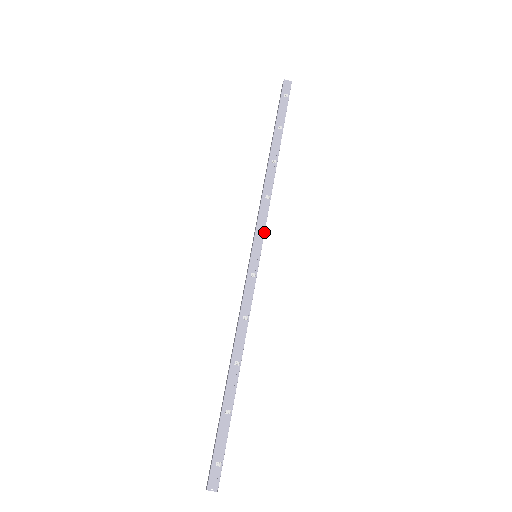
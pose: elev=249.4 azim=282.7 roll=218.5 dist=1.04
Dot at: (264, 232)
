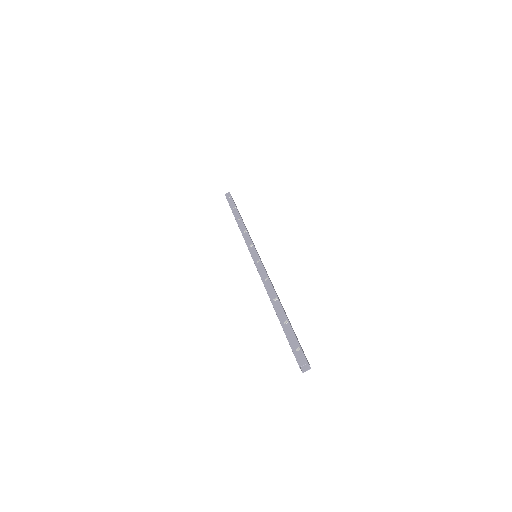
Dot at: (252, 243)
